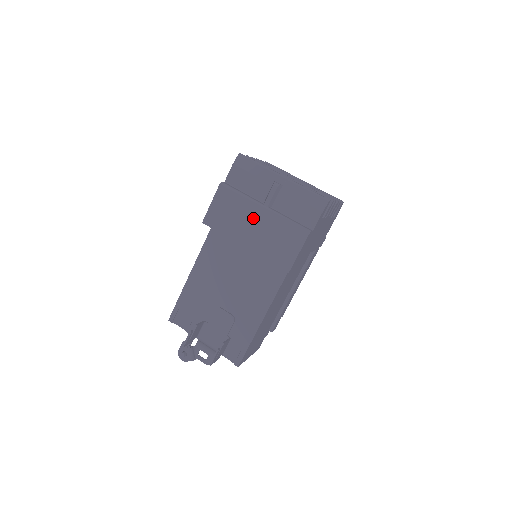
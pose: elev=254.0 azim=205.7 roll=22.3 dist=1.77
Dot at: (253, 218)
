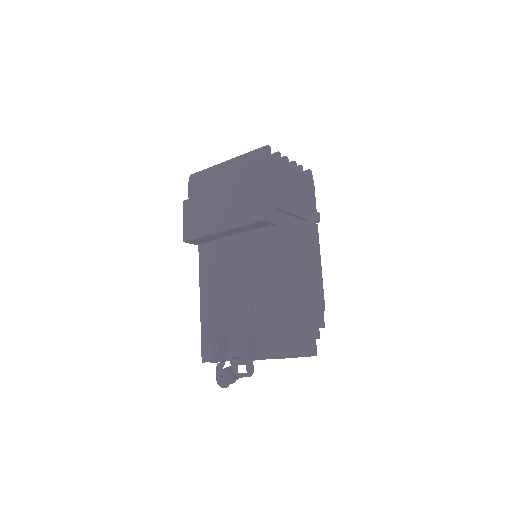
Dot at: (216, 204)
